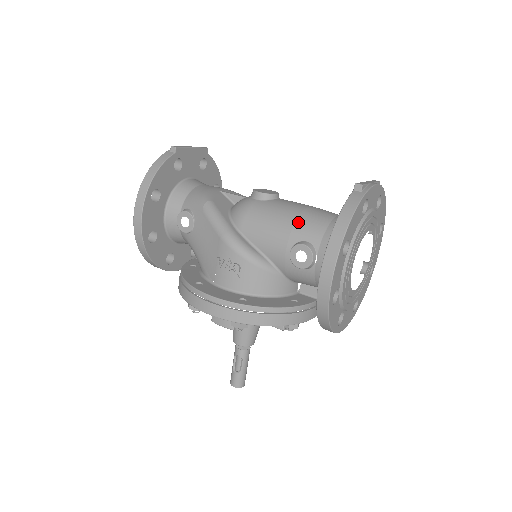
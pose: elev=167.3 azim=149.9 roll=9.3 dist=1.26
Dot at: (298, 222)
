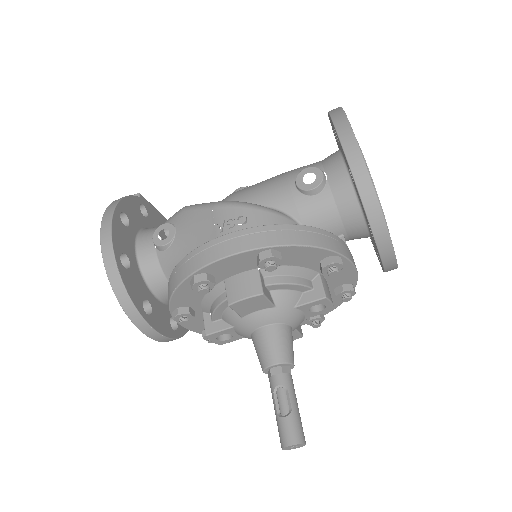
Dot at: occluded
